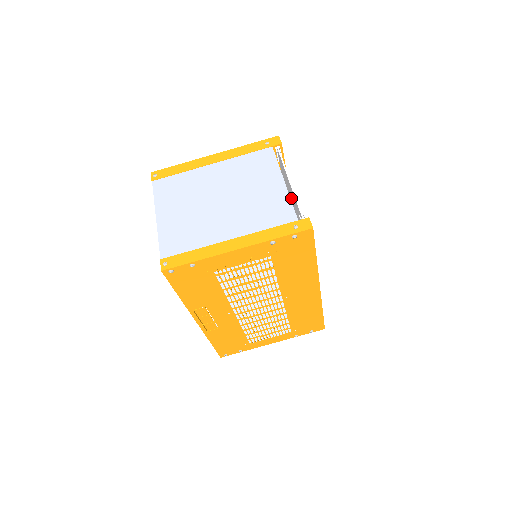
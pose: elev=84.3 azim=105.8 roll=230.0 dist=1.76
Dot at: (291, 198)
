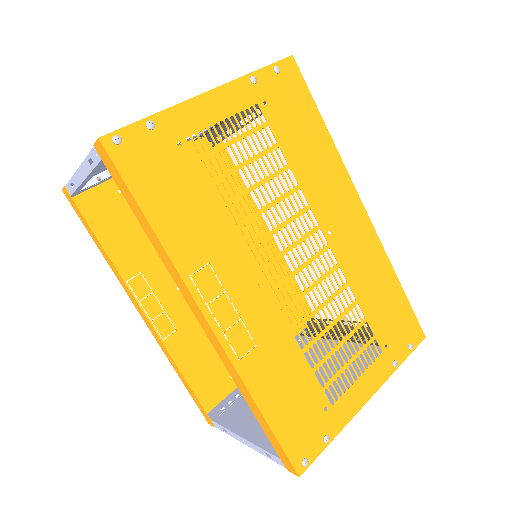
Dot at: occluded
